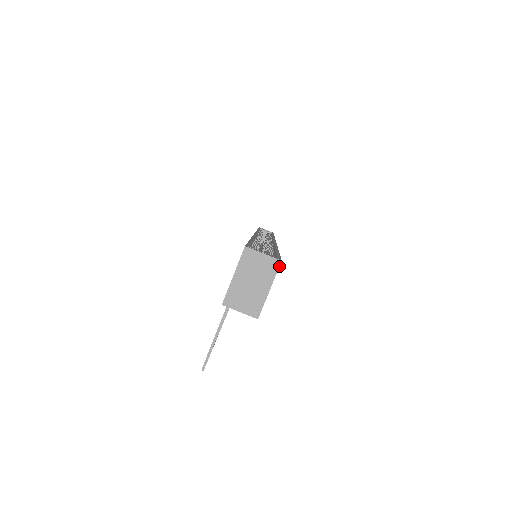
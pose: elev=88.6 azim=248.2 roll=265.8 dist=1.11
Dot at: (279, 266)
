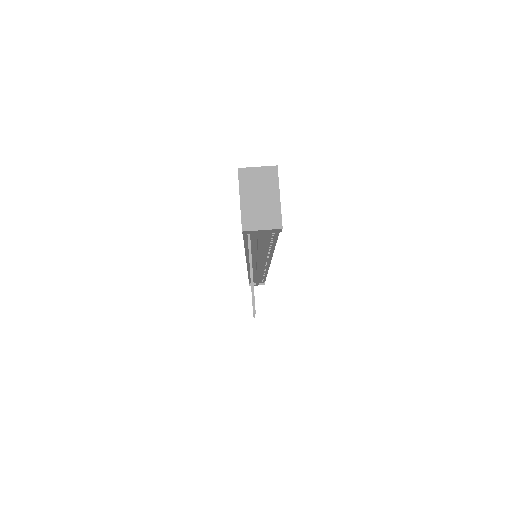
Dot at: (277, 171)
